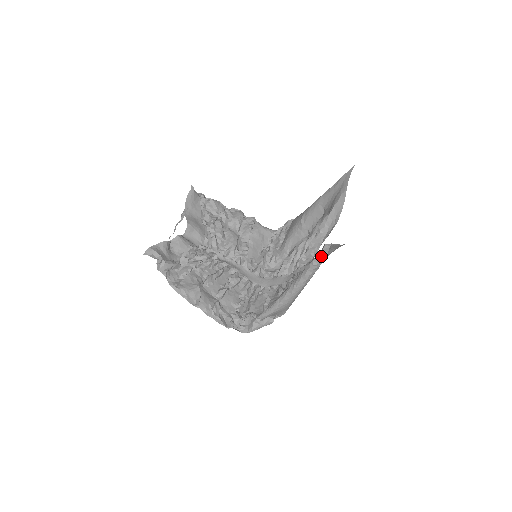
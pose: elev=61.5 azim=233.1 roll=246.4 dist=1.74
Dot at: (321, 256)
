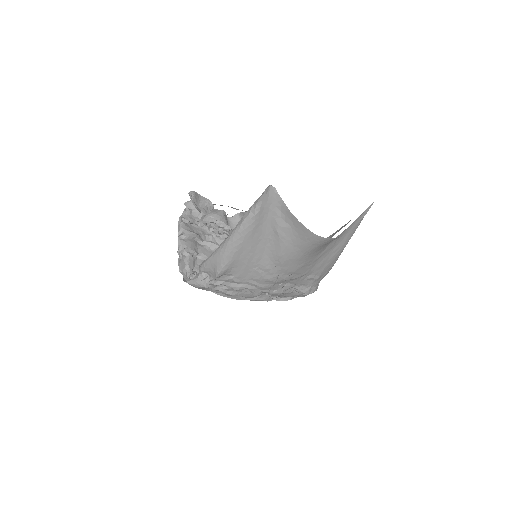
Dot at: (261, 196)
